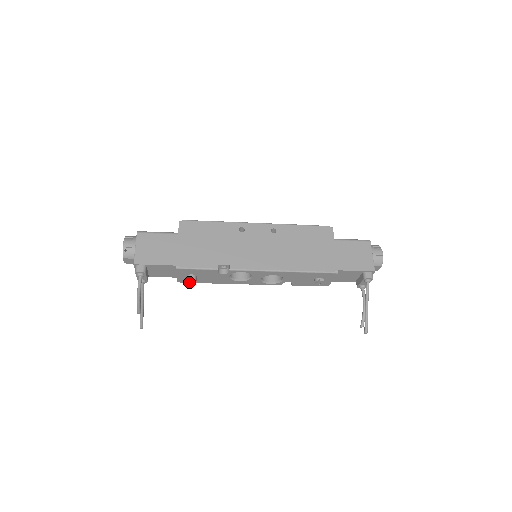
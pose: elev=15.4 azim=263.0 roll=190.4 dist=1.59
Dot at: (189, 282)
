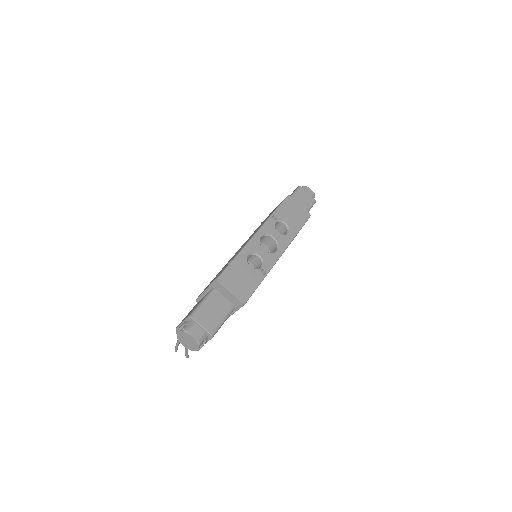
Dot at: occluded
